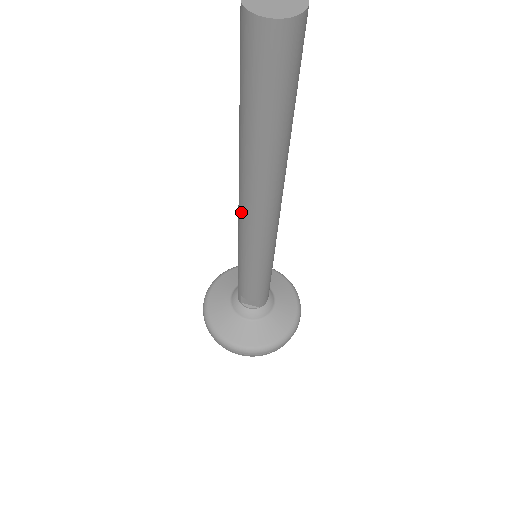
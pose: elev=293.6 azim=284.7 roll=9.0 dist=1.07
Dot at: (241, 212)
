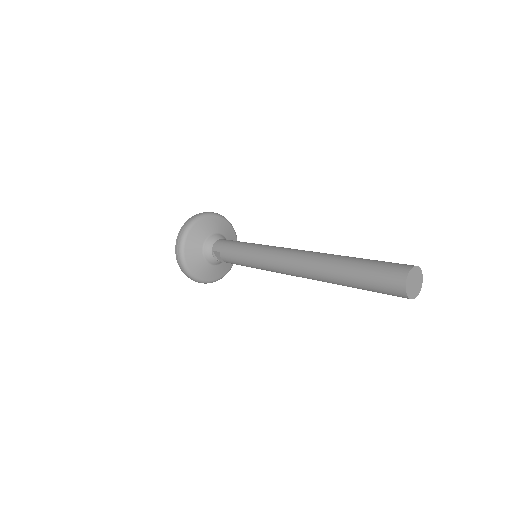
Dot at: (288, 262)
